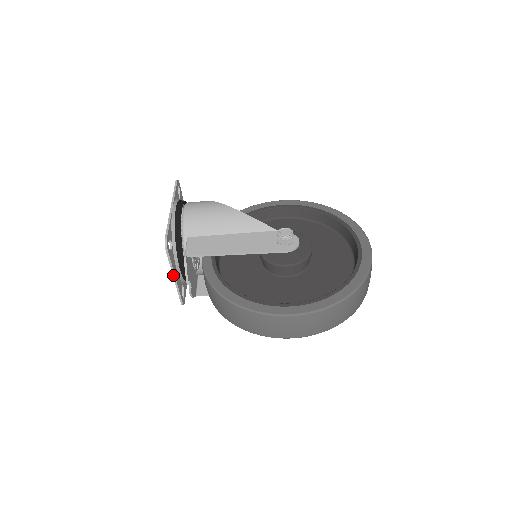
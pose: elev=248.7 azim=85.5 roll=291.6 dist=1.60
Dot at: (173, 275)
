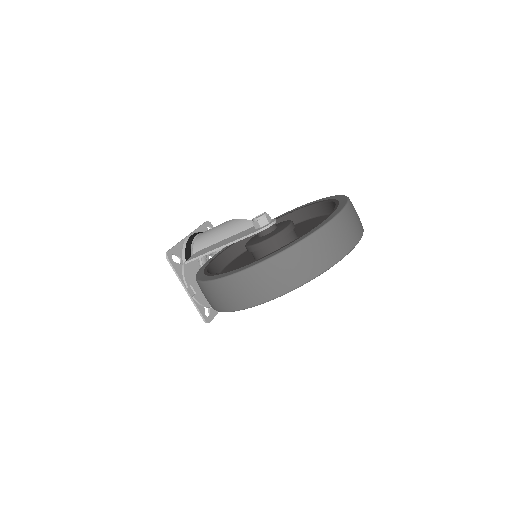
Dot at: (184, 287)
